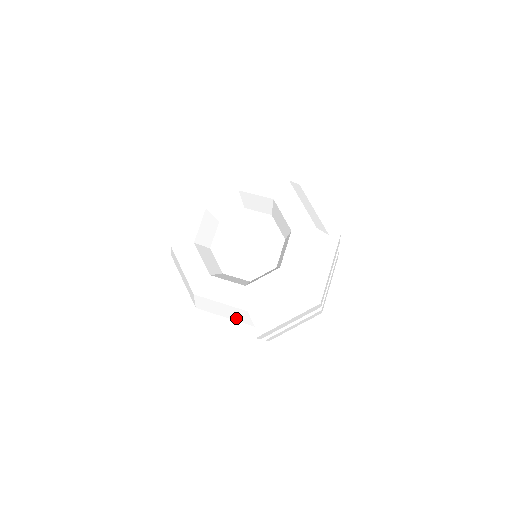
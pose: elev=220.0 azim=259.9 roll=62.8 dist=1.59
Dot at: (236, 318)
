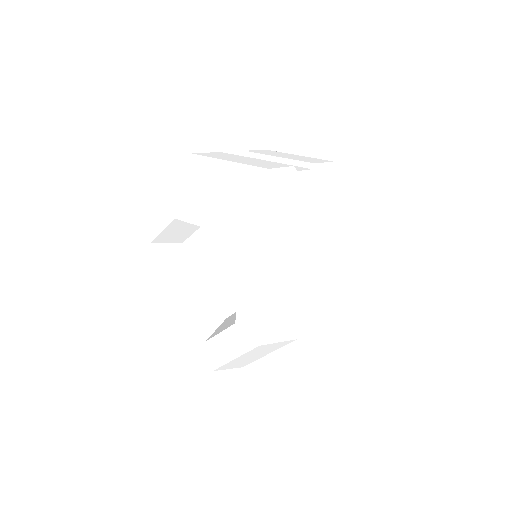
Dot at: (273, 349)
